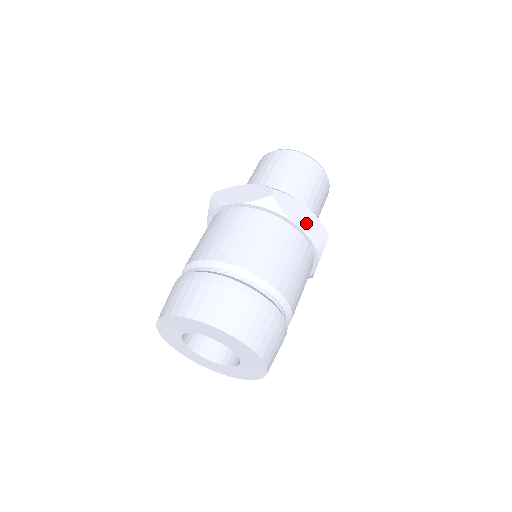
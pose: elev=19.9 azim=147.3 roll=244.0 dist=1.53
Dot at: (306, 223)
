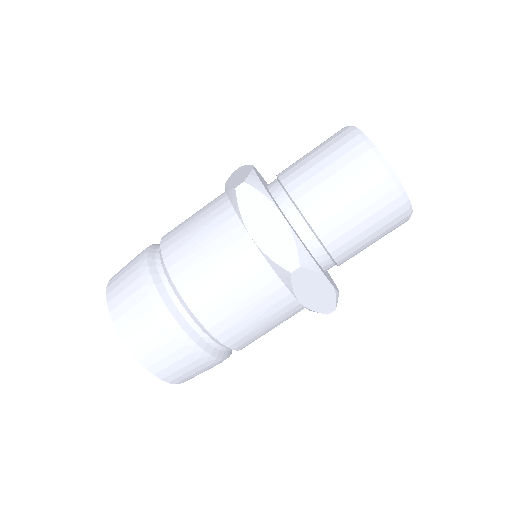
Dot at: (268, 238)
